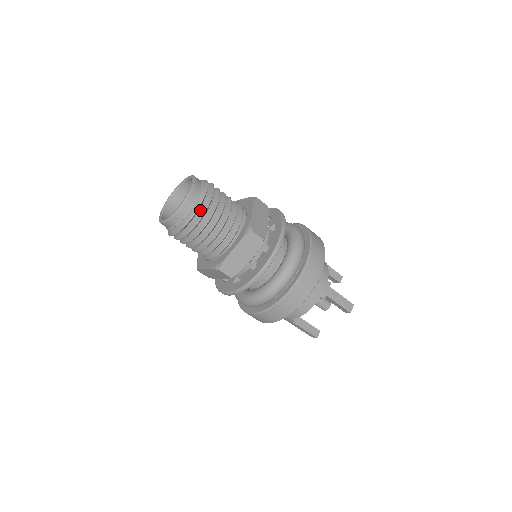
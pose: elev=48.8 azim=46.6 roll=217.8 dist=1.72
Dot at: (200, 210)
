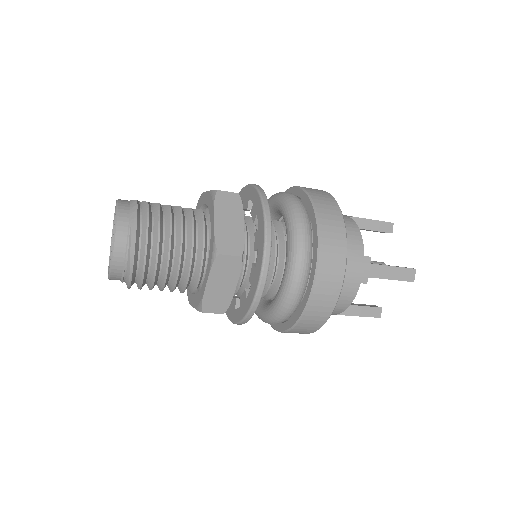
Dot at: (140, 253)
